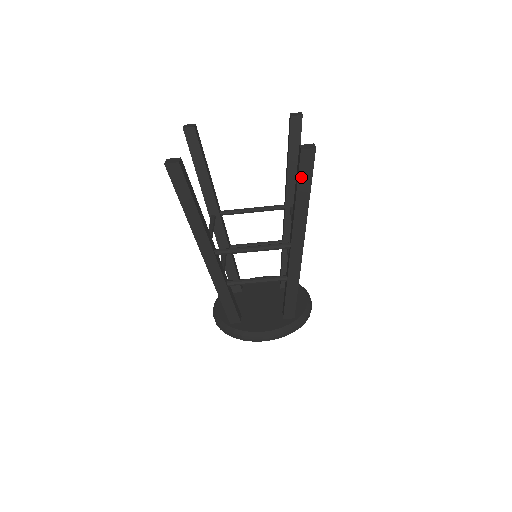
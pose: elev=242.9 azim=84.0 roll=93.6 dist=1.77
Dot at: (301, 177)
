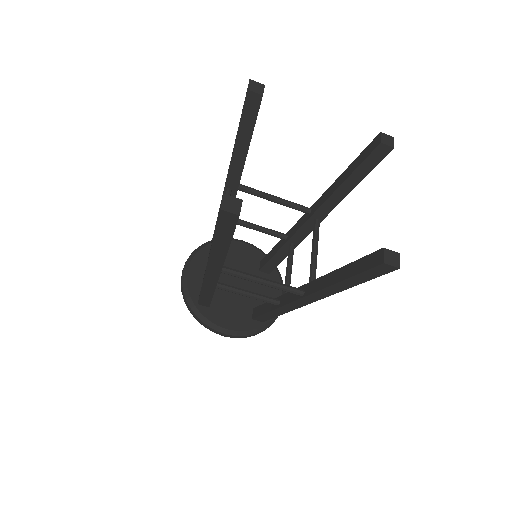
Dot at: (362, 274)
